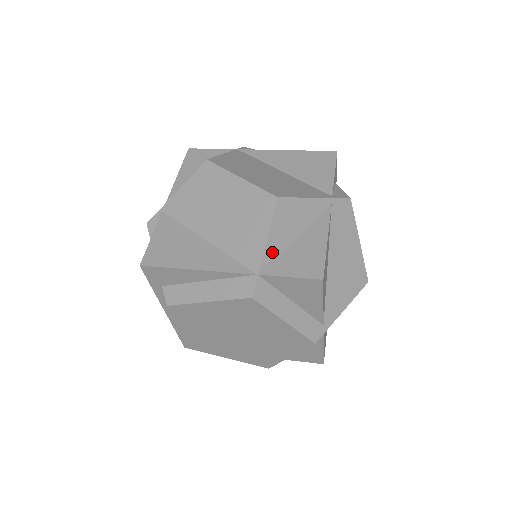
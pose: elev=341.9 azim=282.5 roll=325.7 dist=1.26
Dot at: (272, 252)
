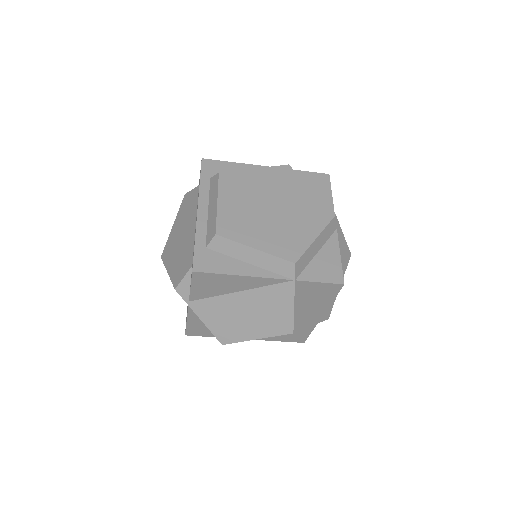
Dot at: occluded
